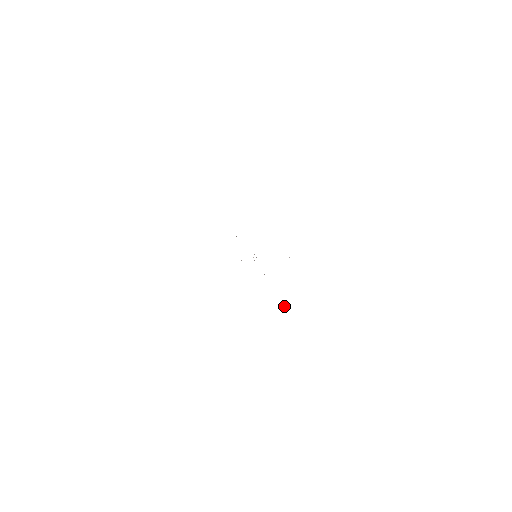
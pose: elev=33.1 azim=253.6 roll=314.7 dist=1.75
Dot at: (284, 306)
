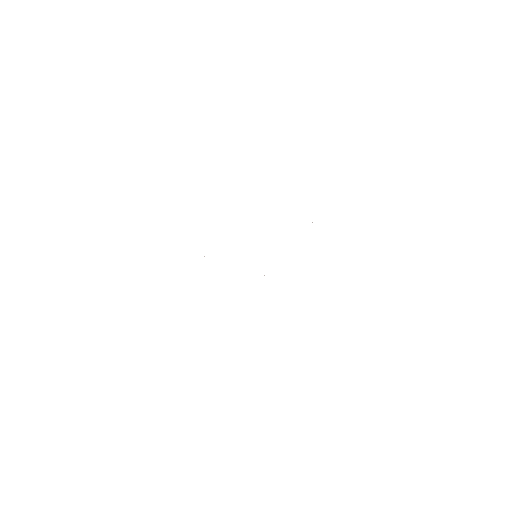
Dot at: occluded
